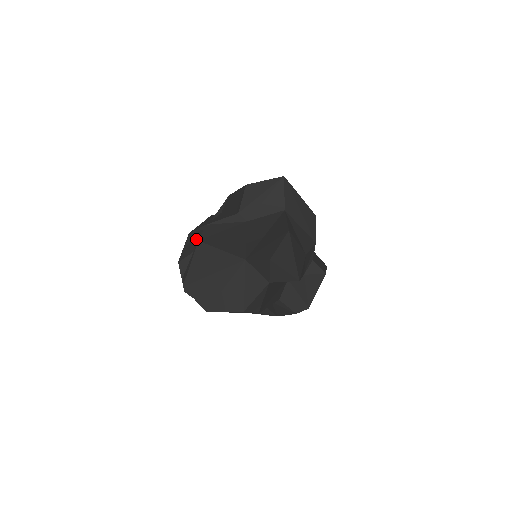
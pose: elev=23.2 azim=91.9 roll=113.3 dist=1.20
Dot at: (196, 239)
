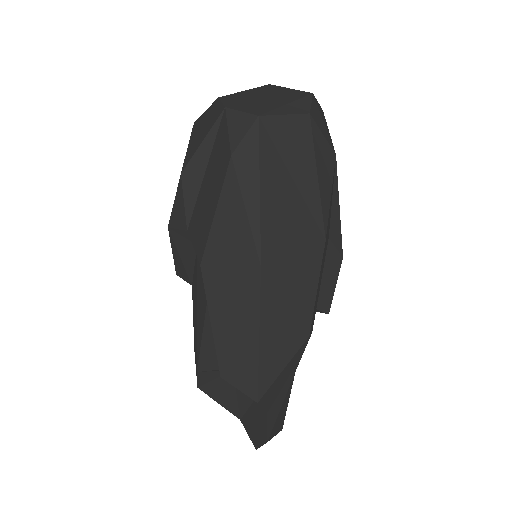
Dot at: (182, 259)
